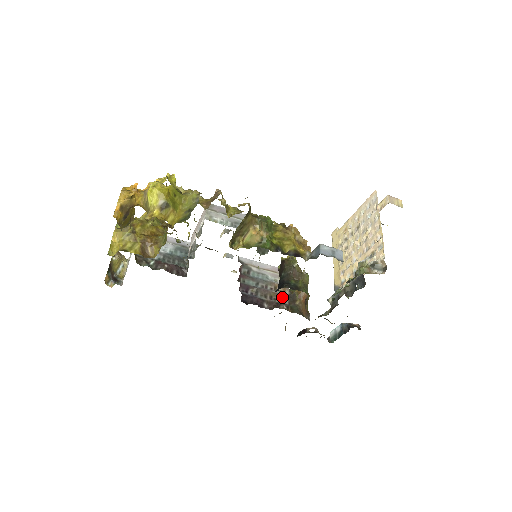
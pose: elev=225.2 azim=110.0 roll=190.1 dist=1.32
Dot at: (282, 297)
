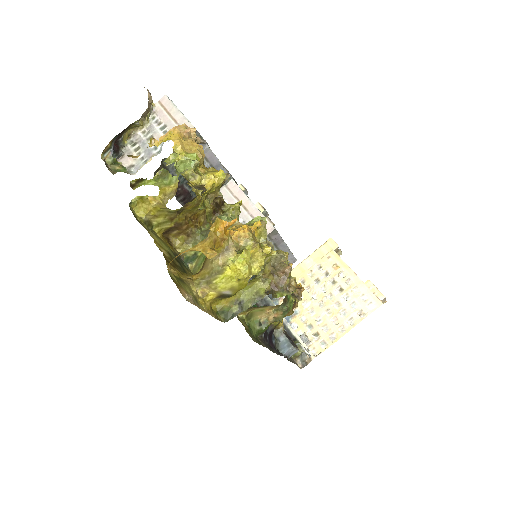
Dot at: occluded
